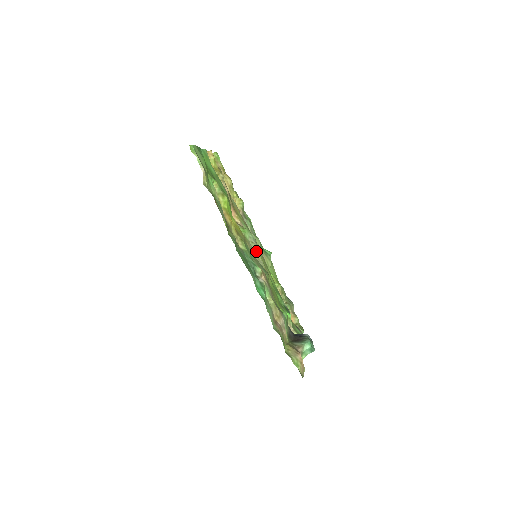
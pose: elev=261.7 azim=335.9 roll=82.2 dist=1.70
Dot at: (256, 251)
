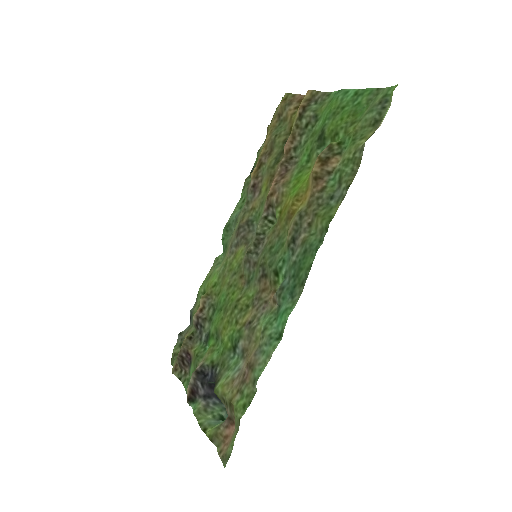
Dot at: occluded
